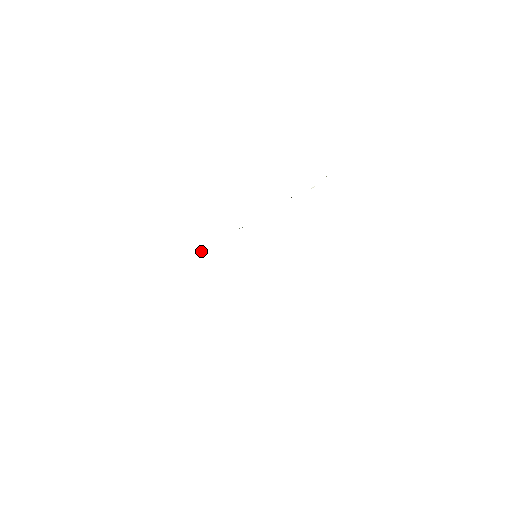
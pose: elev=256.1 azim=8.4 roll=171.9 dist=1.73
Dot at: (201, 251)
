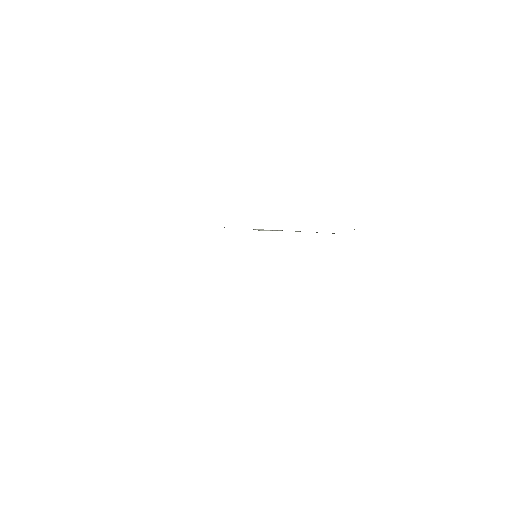
Dot at: occluded
